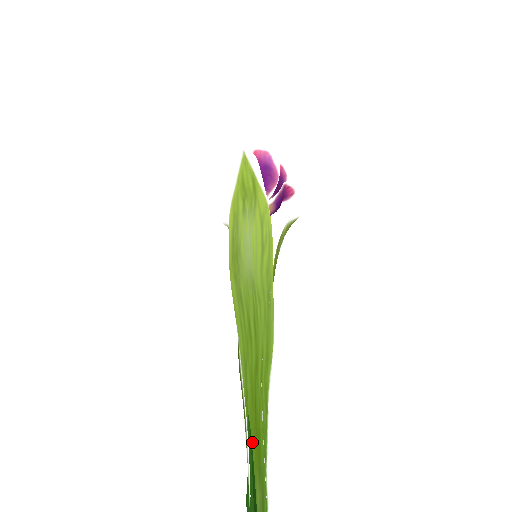
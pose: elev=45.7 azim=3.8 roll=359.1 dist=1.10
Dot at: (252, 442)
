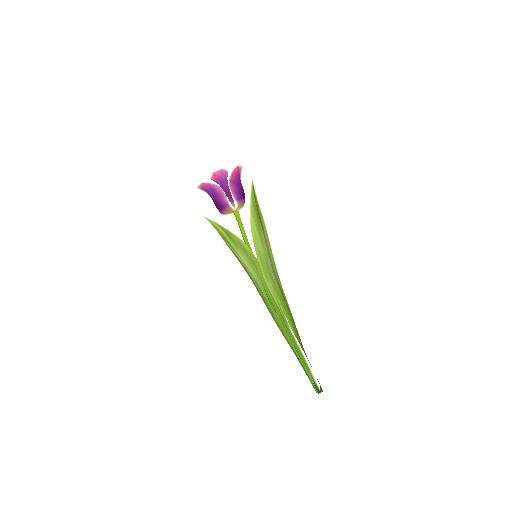
Dot at: (309, 365)
